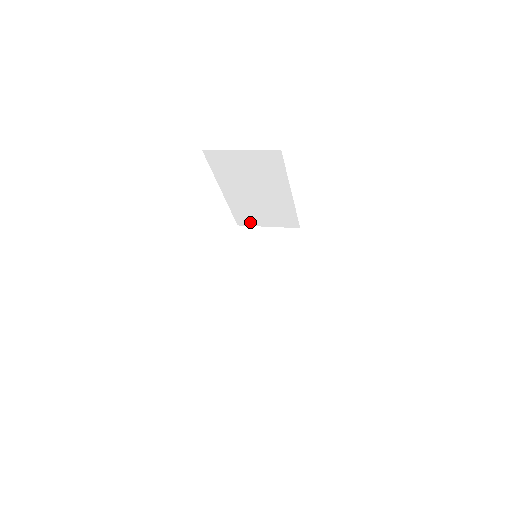
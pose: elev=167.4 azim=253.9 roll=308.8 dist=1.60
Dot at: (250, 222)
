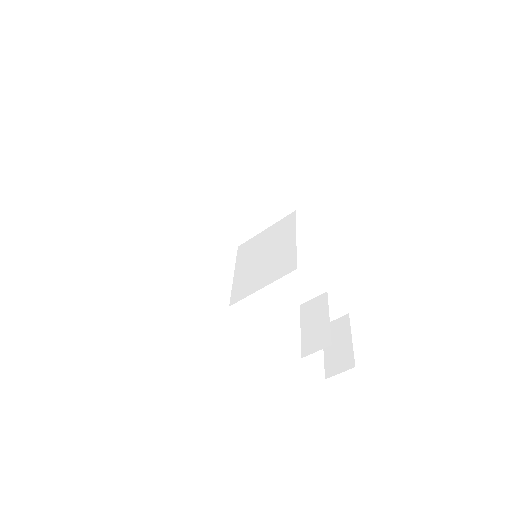
Dot at: (245, 233)
